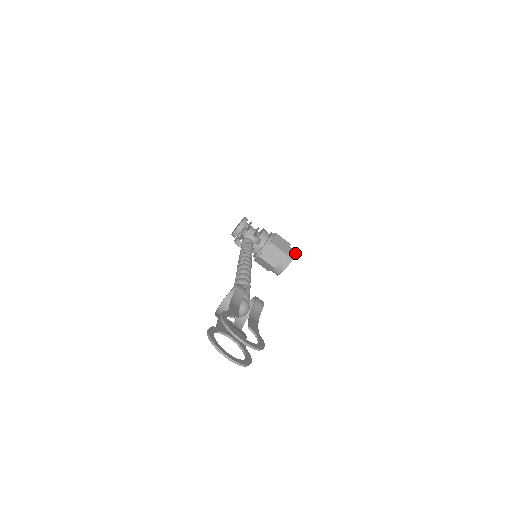
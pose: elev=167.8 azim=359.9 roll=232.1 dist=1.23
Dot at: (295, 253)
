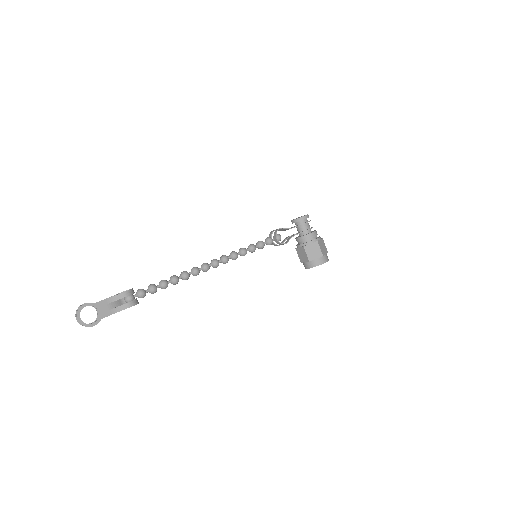
Dot at: (320, 264)
